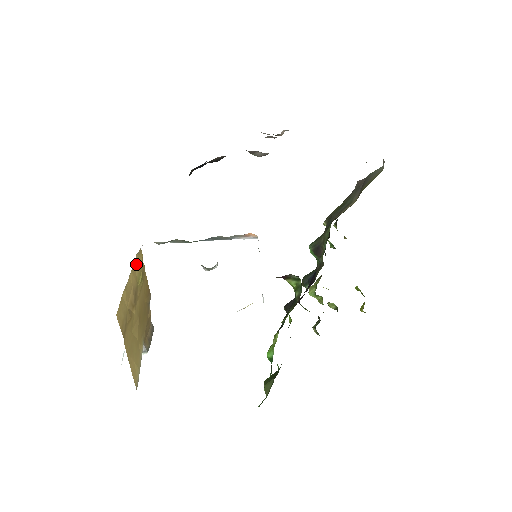
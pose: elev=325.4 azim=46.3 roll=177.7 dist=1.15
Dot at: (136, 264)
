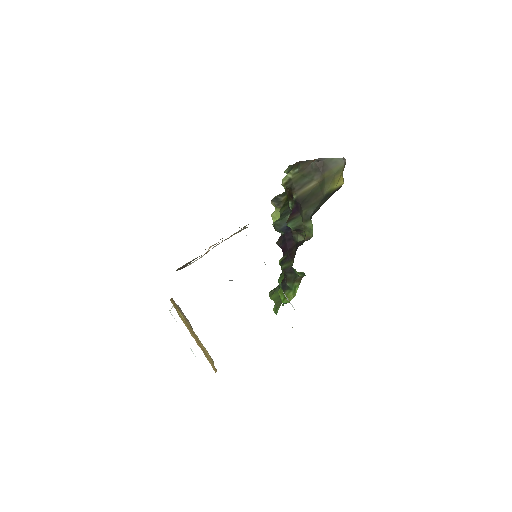
Dot at: (179, 315)
